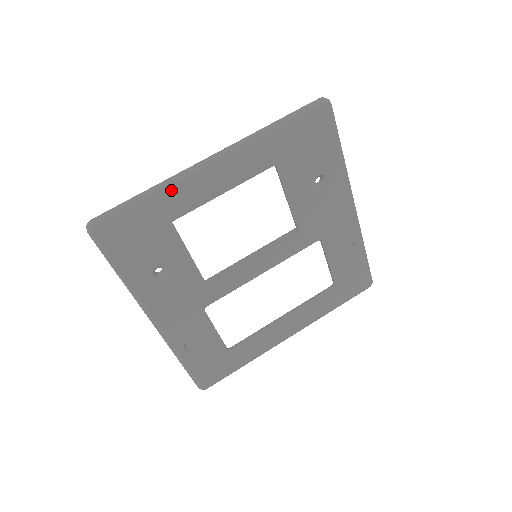
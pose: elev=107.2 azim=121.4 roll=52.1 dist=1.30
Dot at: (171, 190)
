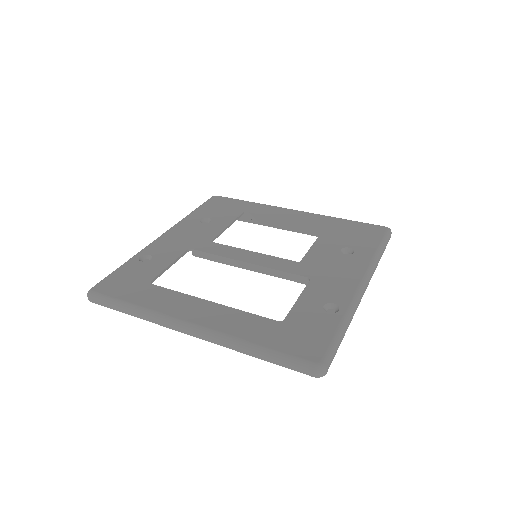
Dot at: (262, 205)
